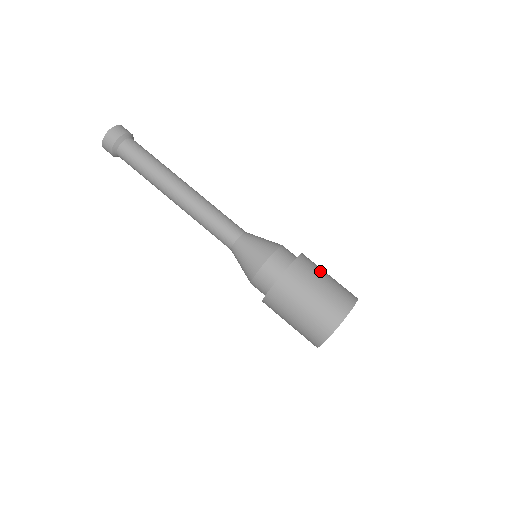
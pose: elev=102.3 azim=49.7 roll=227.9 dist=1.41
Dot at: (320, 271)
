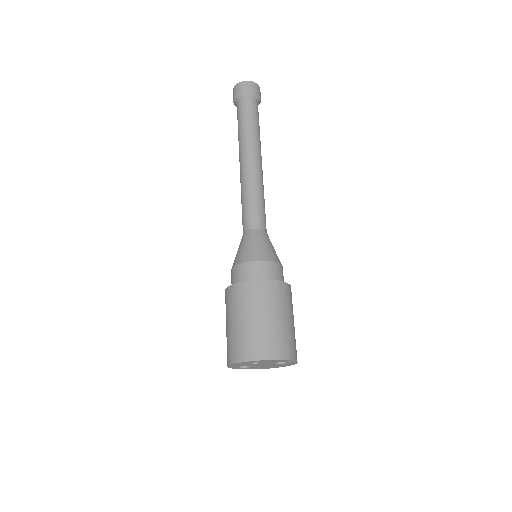
Dot at: occluded
